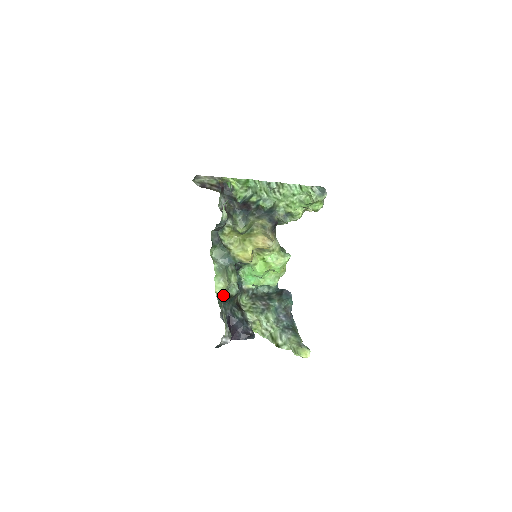
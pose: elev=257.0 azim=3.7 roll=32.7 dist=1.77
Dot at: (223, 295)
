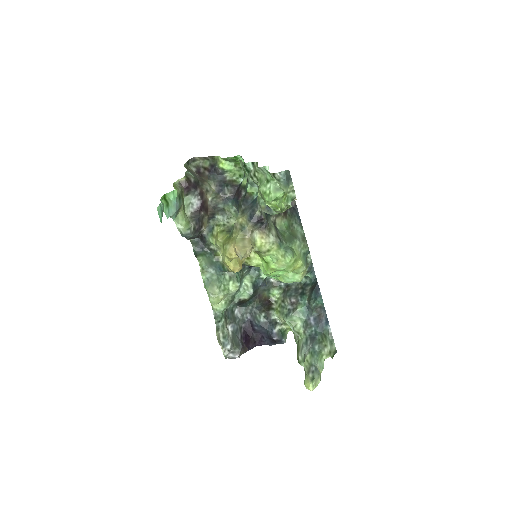
Dot at: (221, 308)
